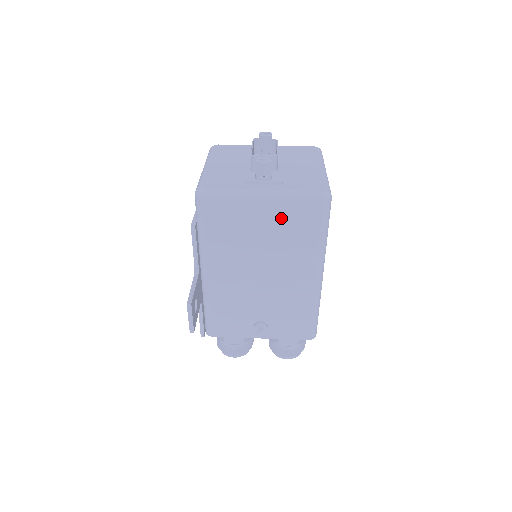
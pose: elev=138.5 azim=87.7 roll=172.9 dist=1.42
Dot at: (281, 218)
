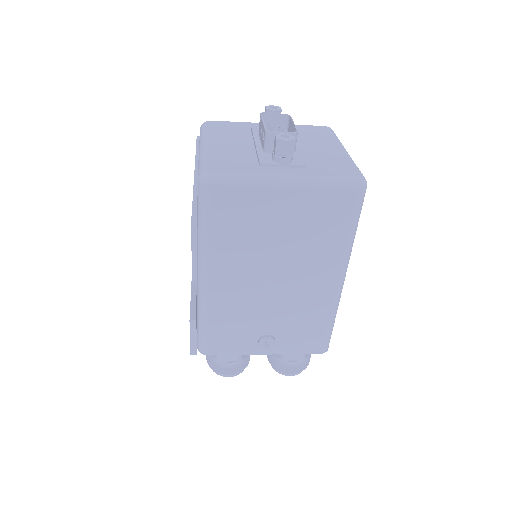
Dot at: (306, 210)
